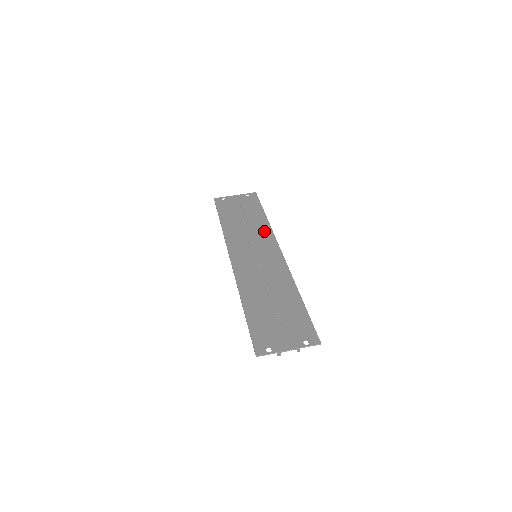
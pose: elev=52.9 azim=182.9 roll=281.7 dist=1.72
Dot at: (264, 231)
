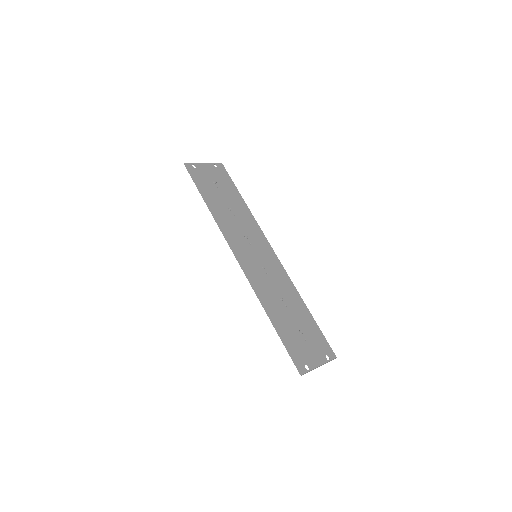
Dot at: (251, 223)
